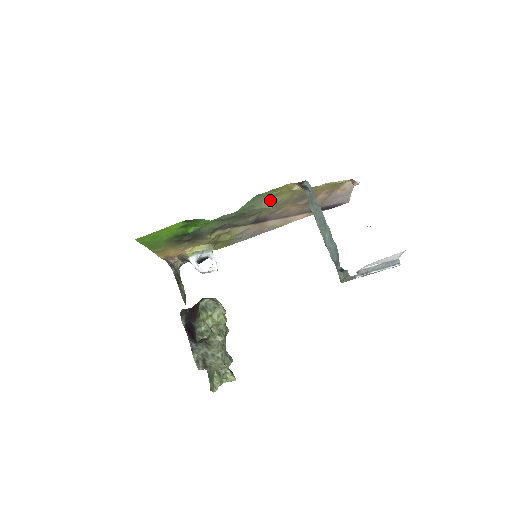
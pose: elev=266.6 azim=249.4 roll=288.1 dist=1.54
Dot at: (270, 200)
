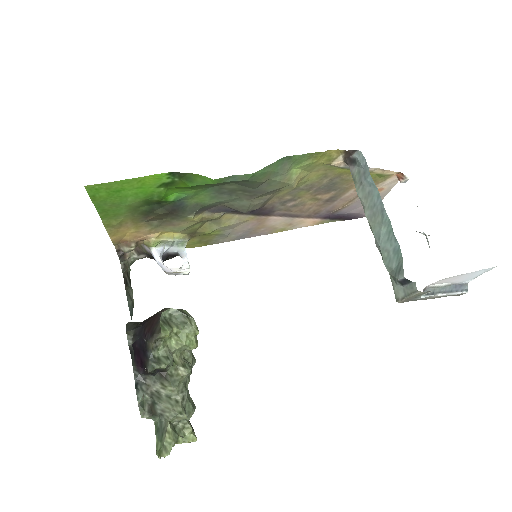
Dot at: (298, 173)
